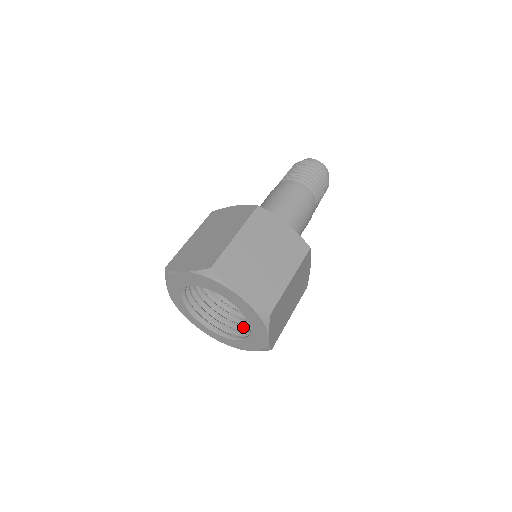
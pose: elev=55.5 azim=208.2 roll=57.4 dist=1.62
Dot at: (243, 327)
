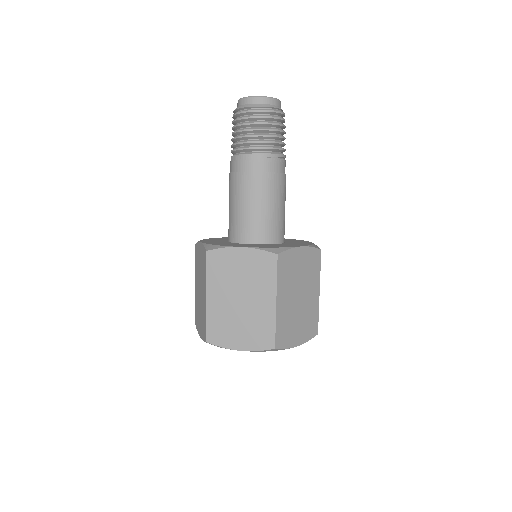
Dot at: occluded
